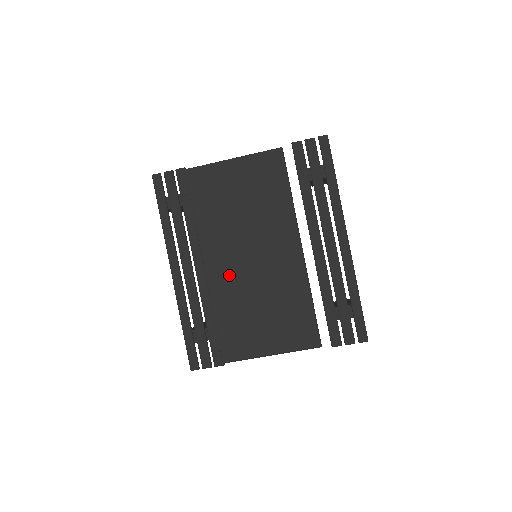
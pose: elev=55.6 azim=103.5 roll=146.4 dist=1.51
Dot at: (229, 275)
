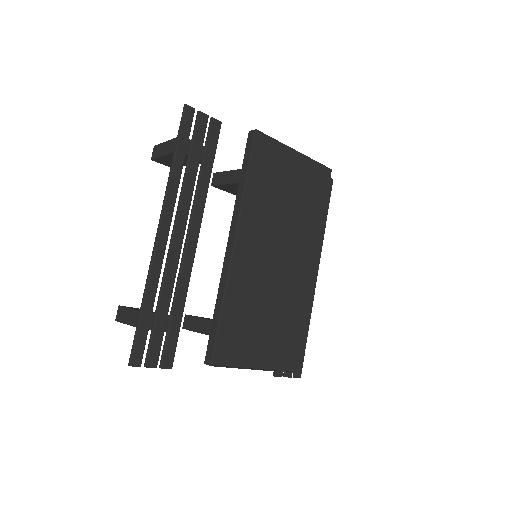
Dot at: (253, 265)
